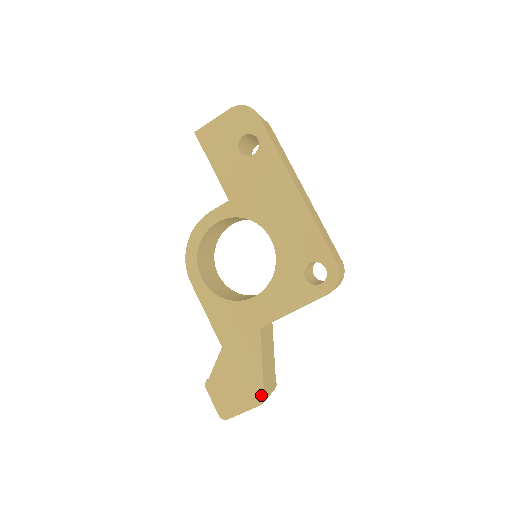
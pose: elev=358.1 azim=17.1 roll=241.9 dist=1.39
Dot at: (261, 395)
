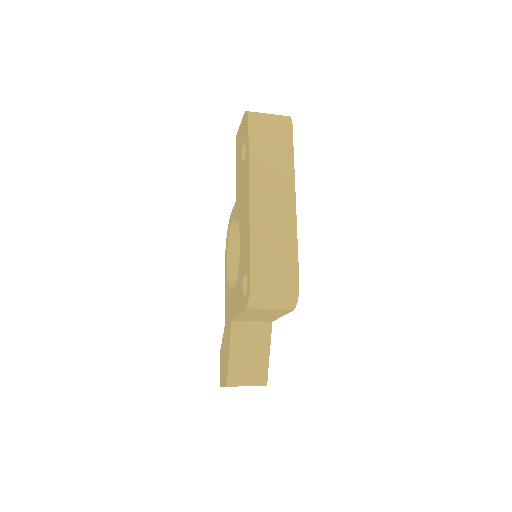
Dot at: (226, 378)
